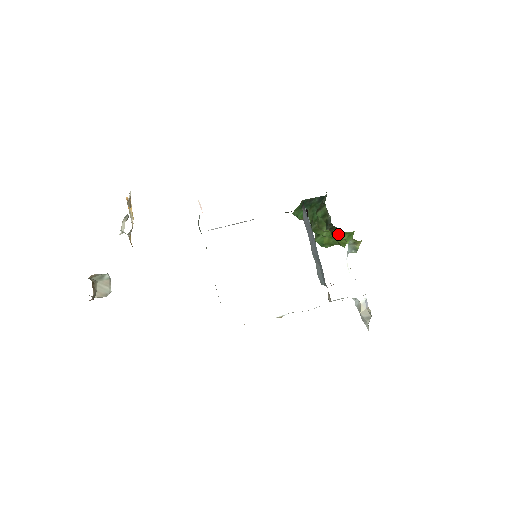
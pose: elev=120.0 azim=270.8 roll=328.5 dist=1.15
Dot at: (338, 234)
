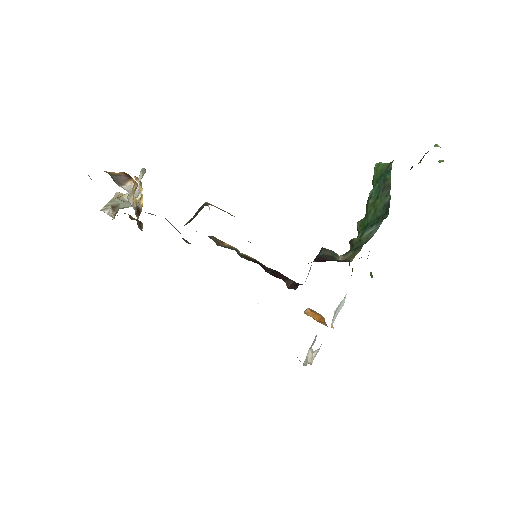
Dot at: occluded
